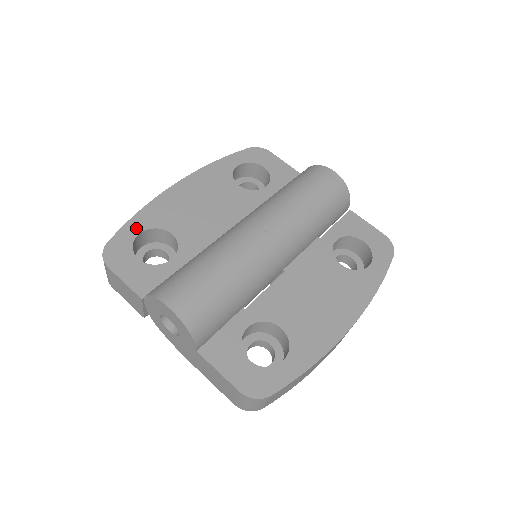
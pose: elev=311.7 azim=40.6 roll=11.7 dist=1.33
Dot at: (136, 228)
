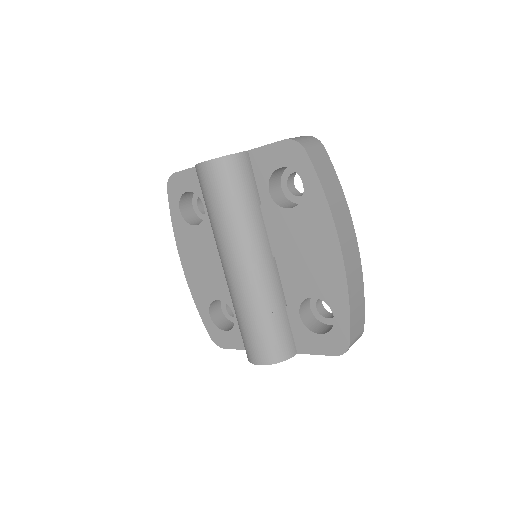
Dot at: (206, 315)
